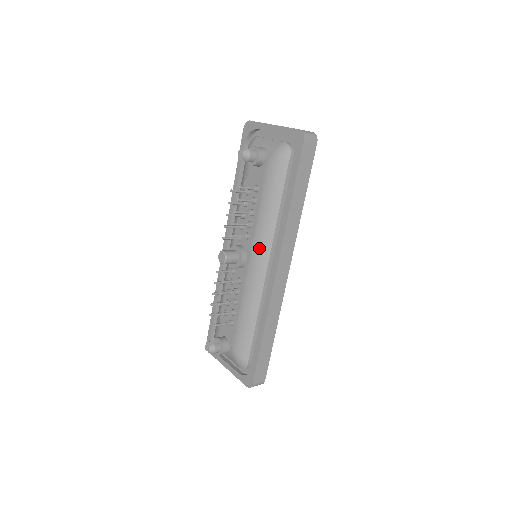
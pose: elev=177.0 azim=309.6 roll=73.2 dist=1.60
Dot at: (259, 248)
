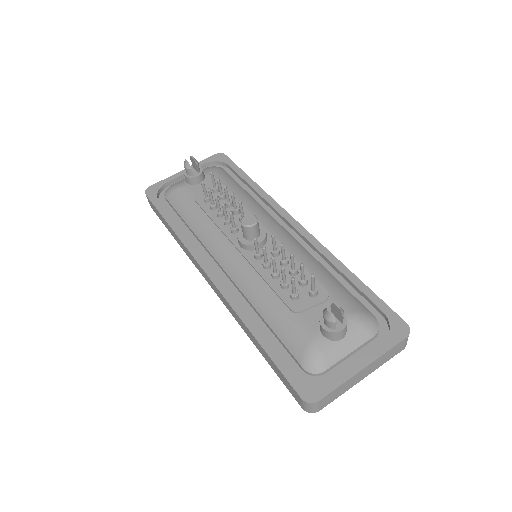
Dot at: (264, 219)
